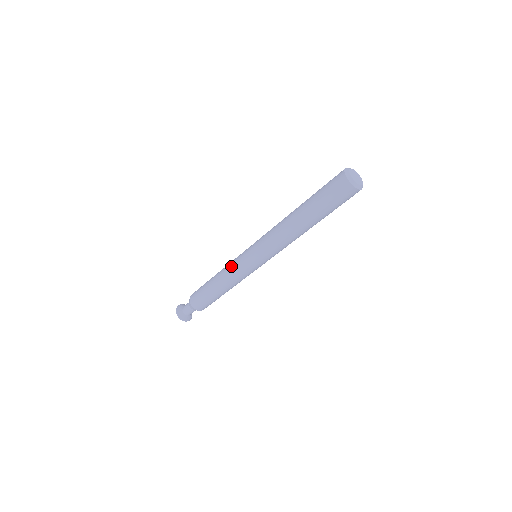
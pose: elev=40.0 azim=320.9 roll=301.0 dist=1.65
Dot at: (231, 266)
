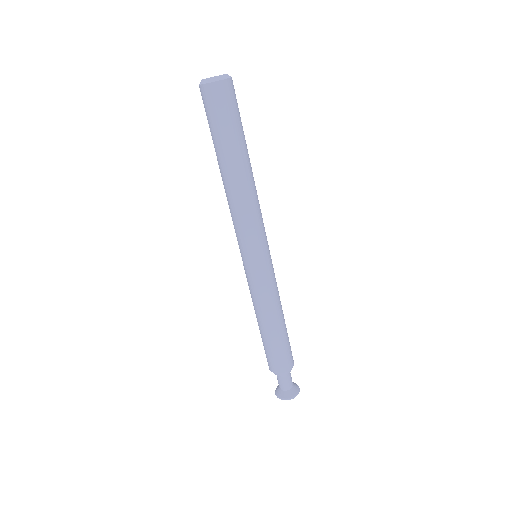
Dot at: (249, 288)
